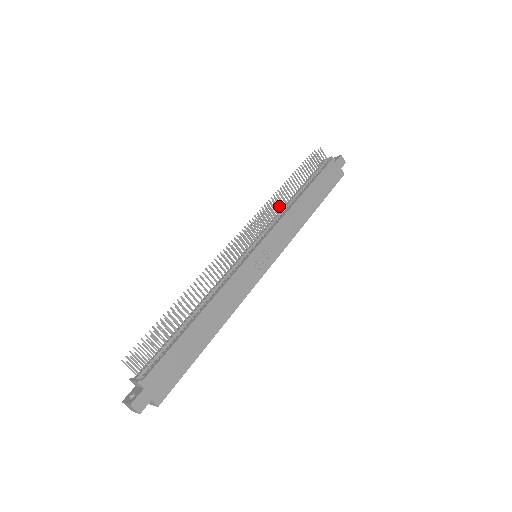
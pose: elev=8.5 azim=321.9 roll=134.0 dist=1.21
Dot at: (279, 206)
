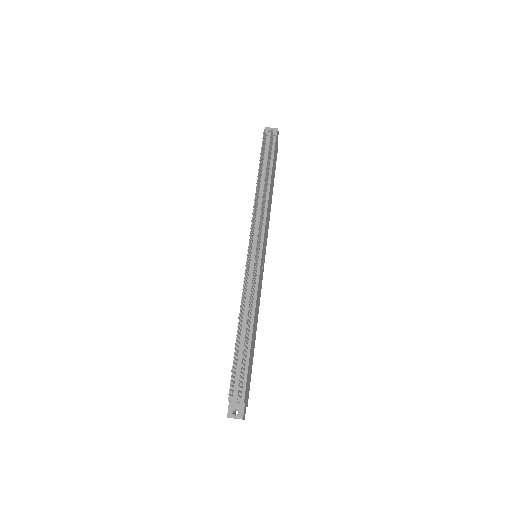
Dot at: (263, 205)
